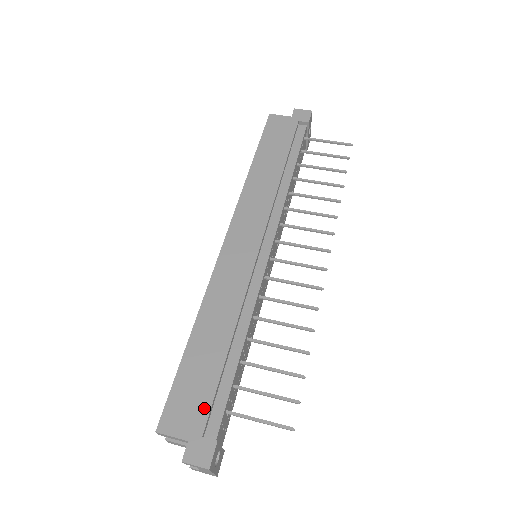
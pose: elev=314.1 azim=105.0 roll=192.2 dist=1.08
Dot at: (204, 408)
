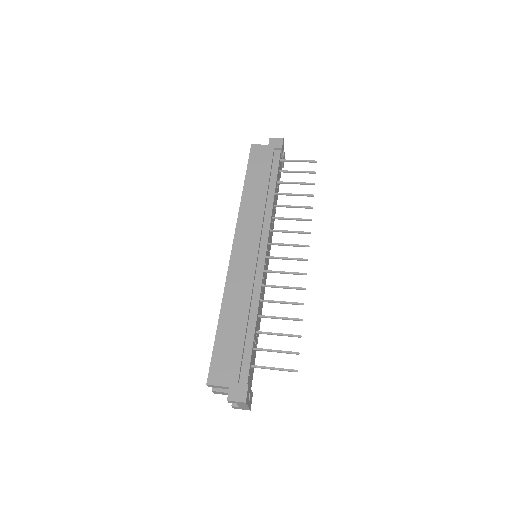
Dot at: (236, 365)
